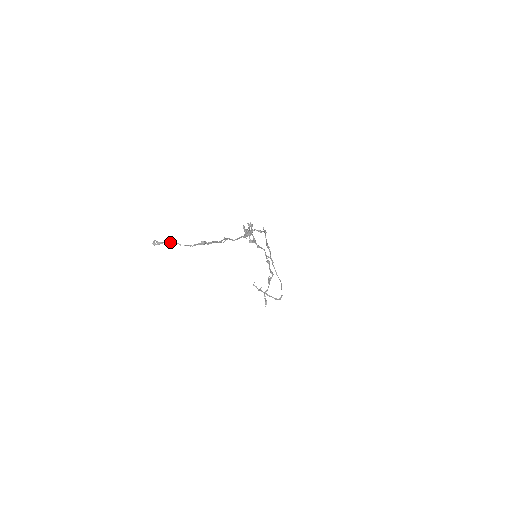
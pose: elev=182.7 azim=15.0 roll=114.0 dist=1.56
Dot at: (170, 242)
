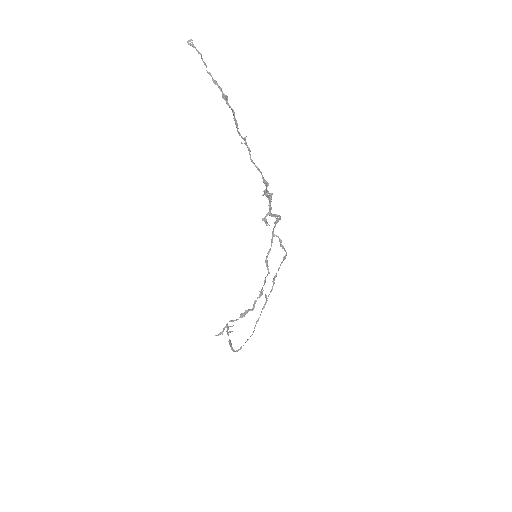
Dot at: (201, 56)
